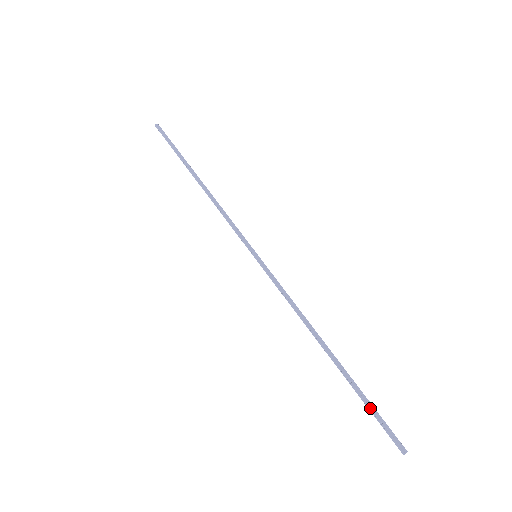
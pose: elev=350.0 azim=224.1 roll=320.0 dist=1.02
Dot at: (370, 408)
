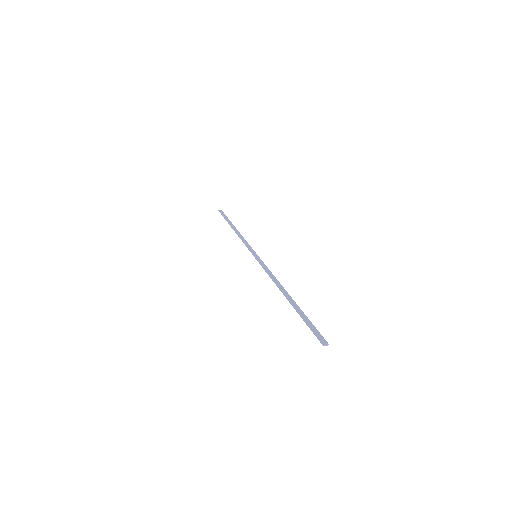
Dot at: (305, 321)
